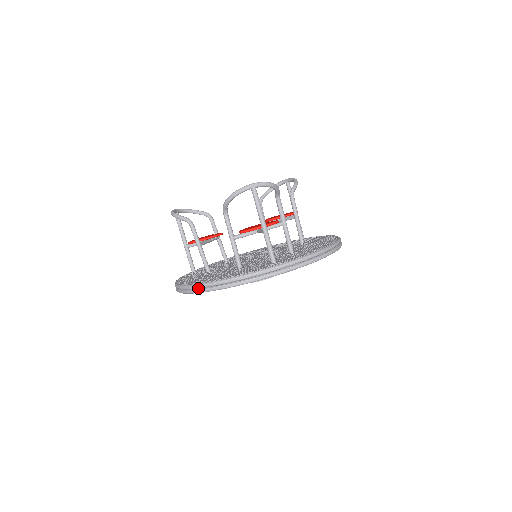
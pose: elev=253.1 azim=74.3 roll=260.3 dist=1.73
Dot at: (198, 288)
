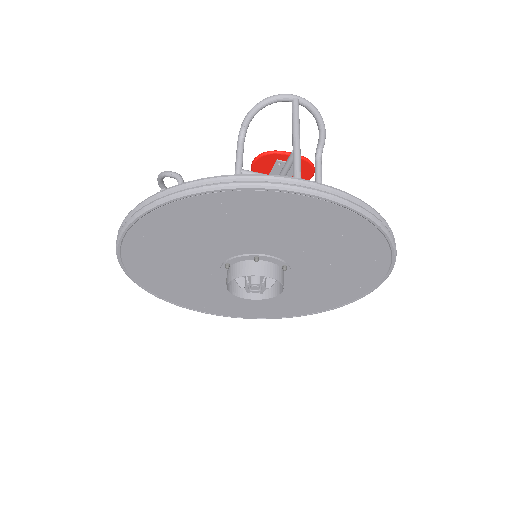
Dot at: (158, 199)
